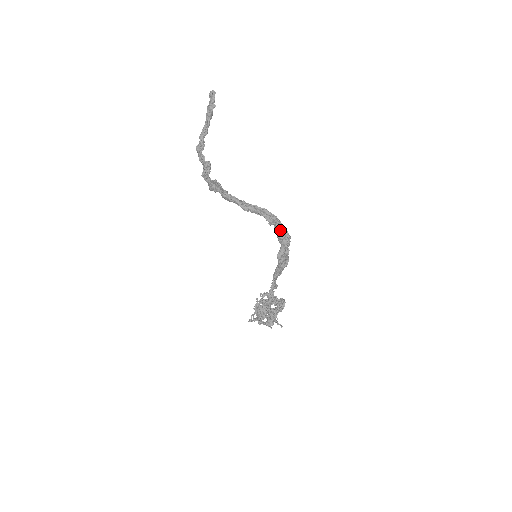
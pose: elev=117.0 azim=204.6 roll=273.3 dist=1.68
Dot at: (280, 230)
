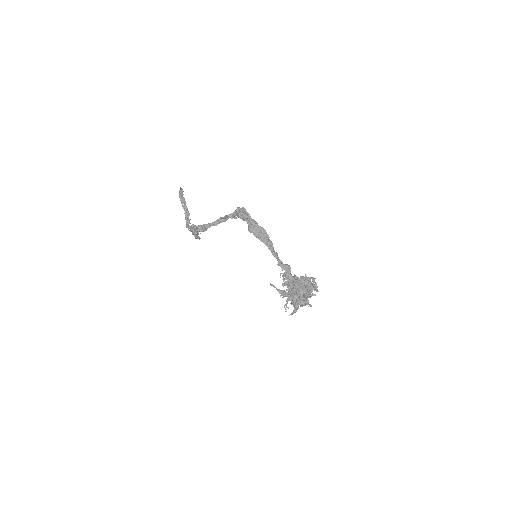
Dot at: (237, 211)
